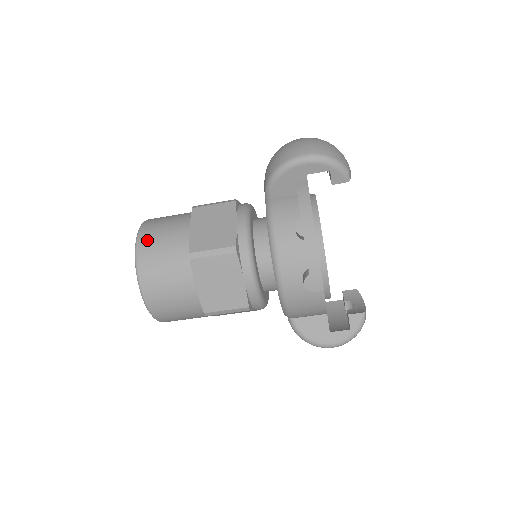
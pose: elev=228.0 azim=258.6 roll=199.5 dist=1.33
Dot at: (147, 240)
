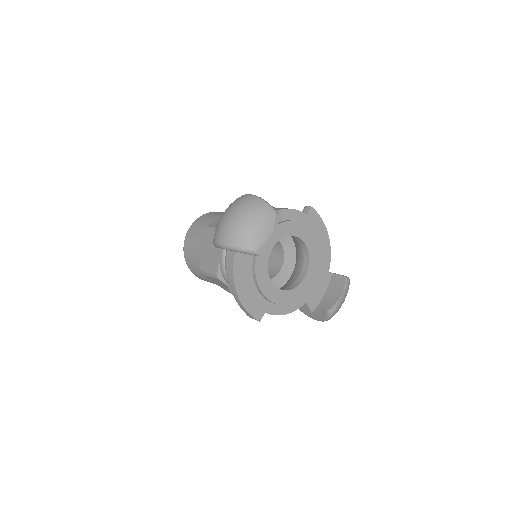
Dot at: (187, 250)
